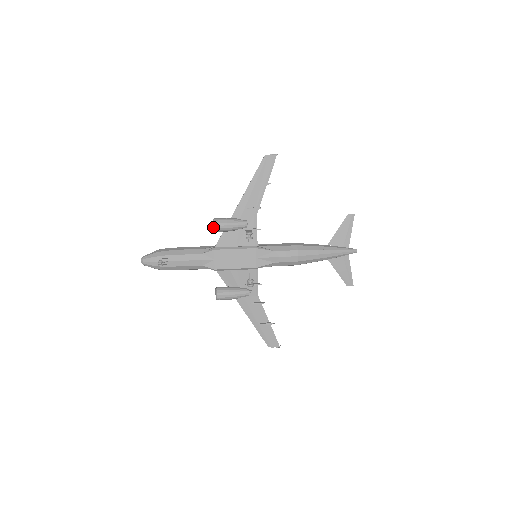
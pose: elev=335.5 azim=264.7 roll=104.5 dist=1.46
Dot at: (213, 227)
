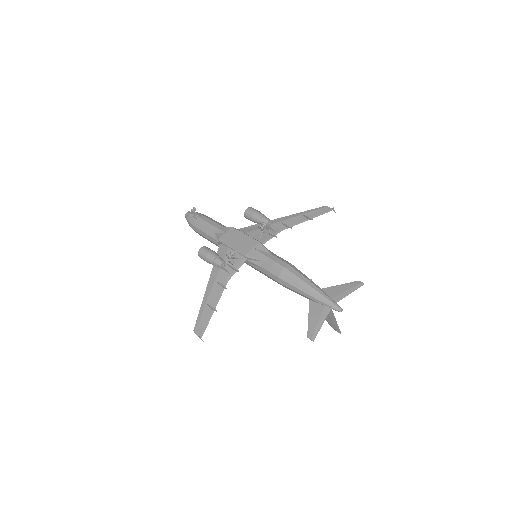
Dot at: occluded
